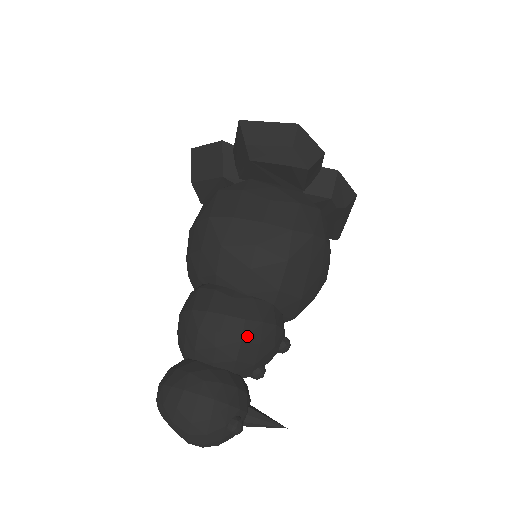
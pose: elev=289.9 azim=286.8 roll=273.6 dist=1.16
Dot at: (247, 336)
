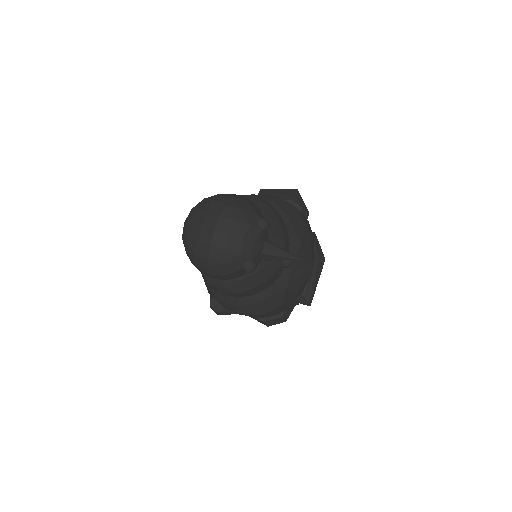
Dot at: (272, 208)
